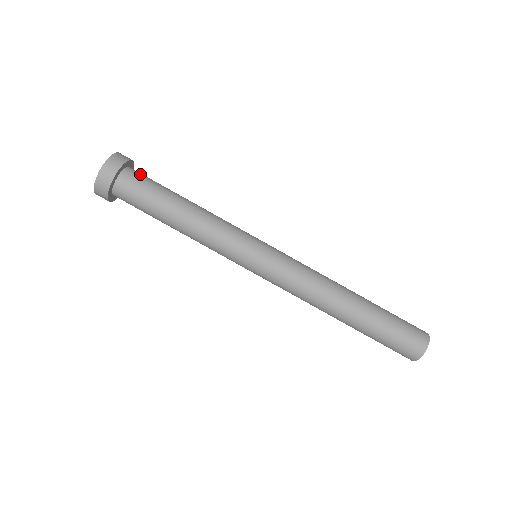
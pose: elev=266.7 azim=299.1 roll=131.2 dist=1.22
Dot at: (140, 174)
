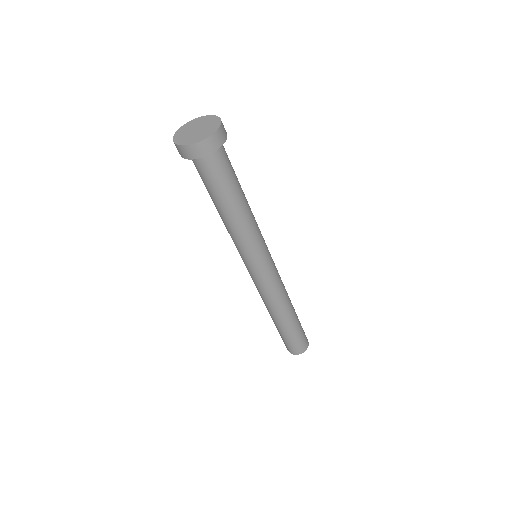
Dot at: occluded
